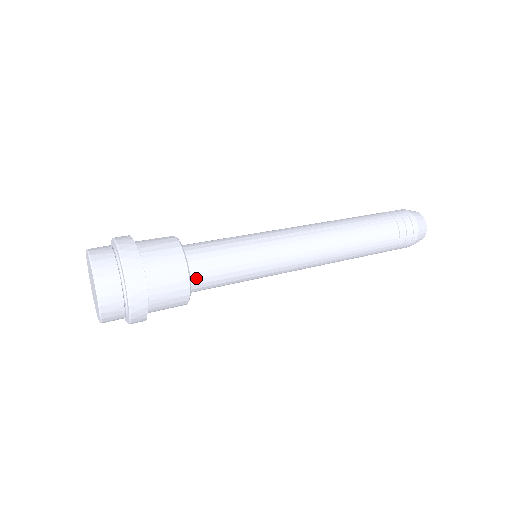
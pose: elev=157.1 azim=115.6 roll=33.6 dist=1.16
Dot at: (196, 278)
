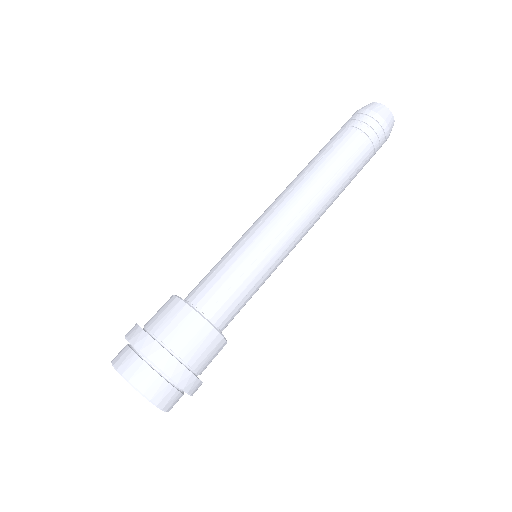
Dot at: (225, 327)
